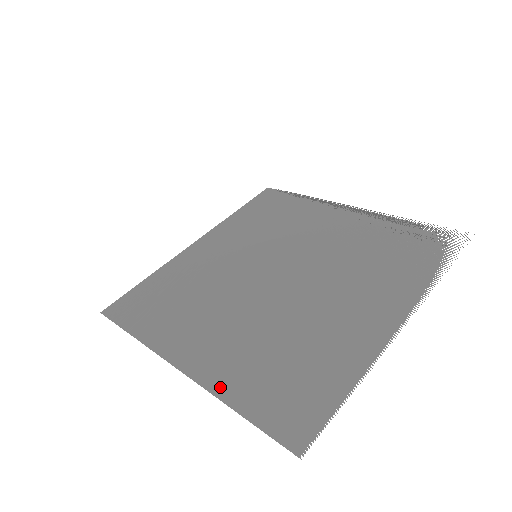
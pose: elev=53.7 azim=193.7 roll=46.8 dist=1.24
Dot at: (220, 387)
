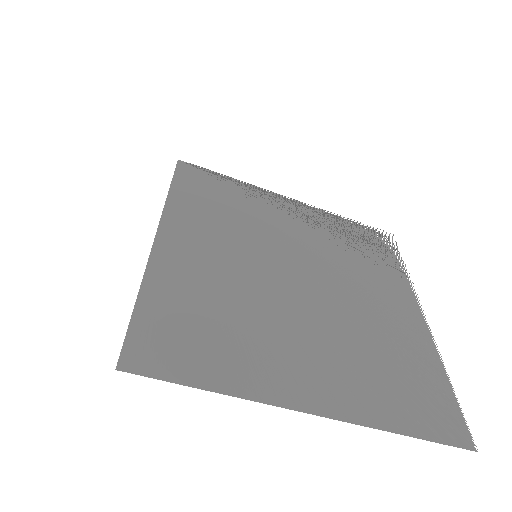
Dot at: (374, 418)
